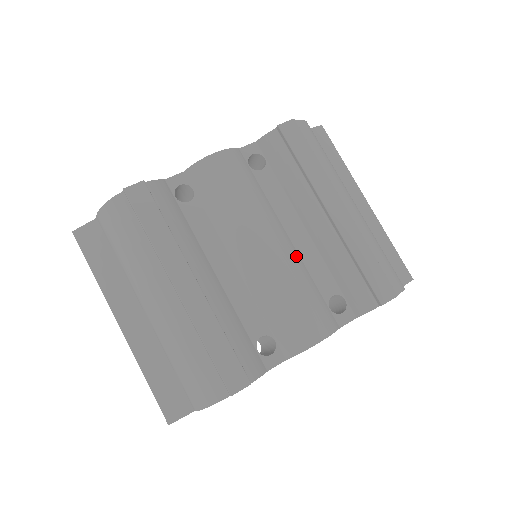
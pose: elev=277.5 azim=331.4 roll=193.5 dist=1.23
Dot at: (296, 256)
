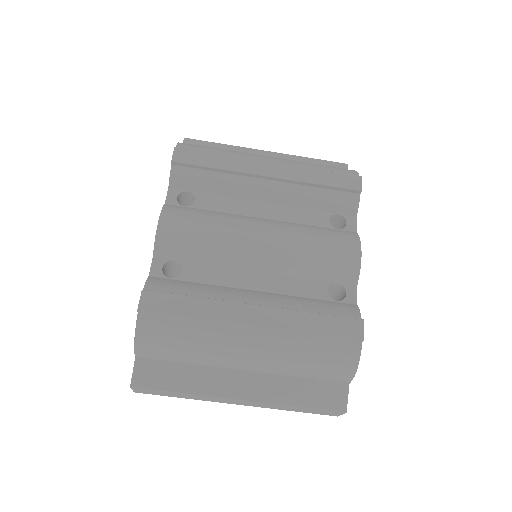
Dot at: (283, 223)
